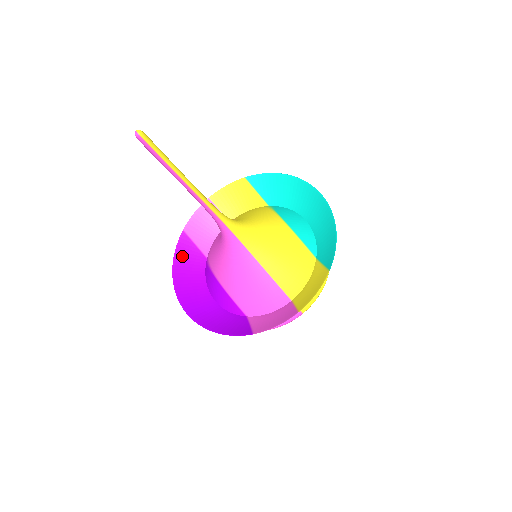
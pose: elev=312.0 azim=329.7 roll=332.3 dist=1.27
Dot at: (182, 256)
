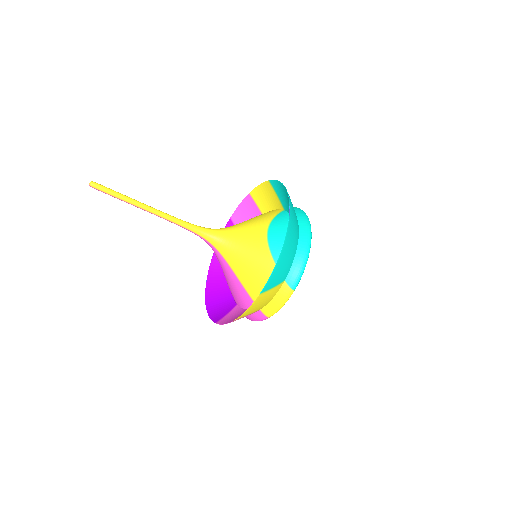
Dot at: occluded
